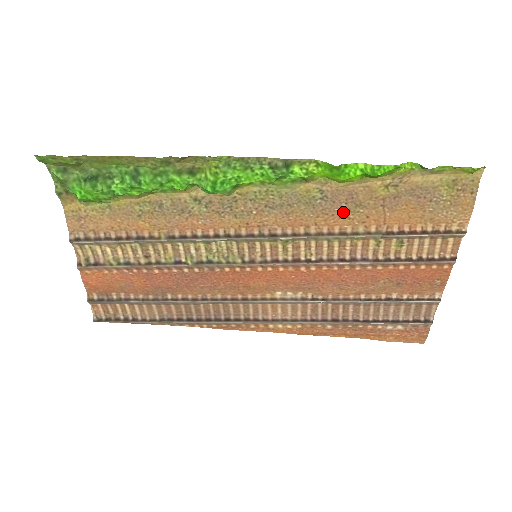
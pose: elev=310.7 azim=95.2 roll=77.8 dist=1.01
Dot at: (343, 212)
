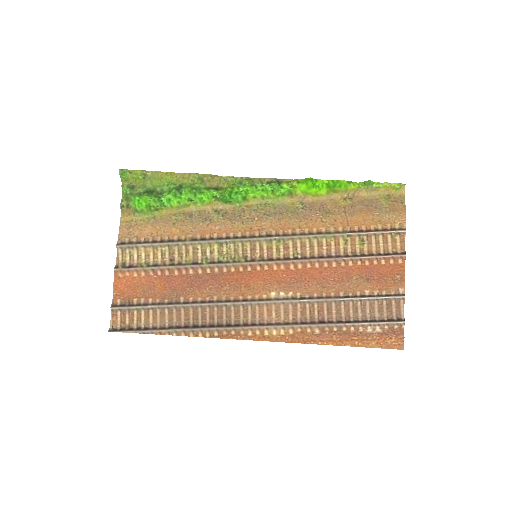
Dot at: (318, 217)
